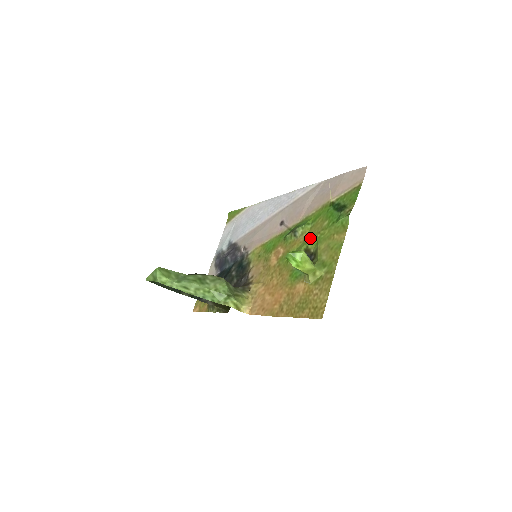
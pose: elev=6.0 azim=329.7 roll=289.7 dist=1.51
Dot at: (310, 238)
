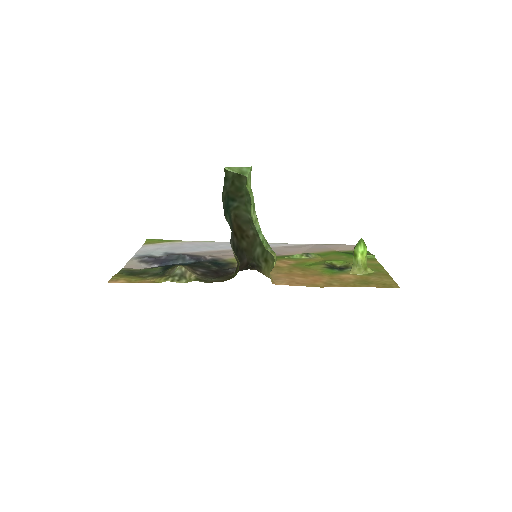
Dot at: (330, 260)
